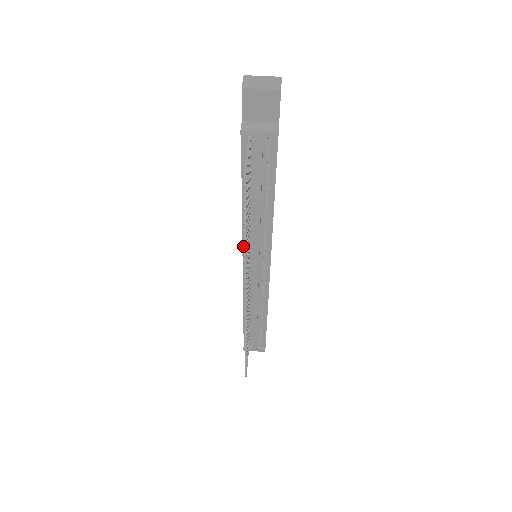
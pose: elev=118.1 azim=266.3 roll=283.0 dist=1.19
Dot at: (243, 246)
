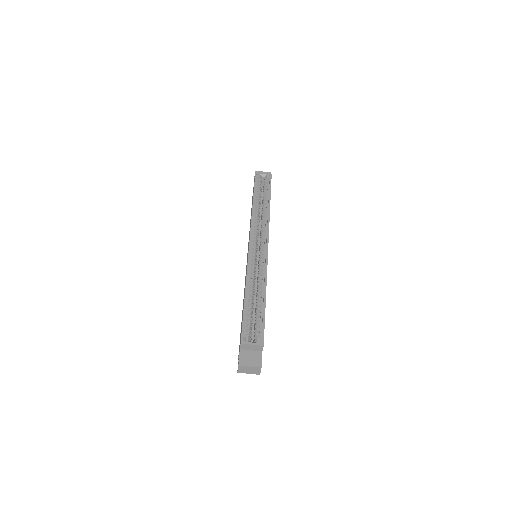
Dot at: occluded
